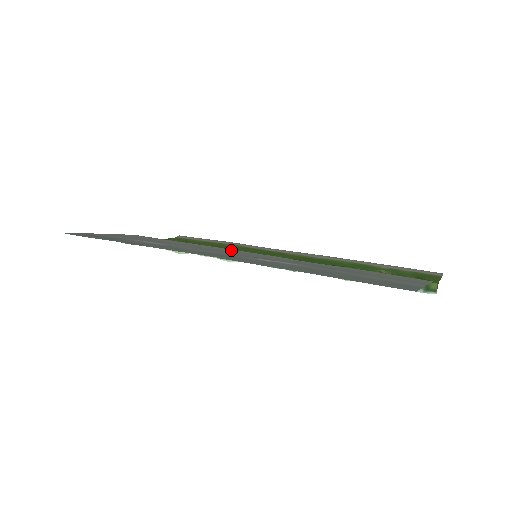
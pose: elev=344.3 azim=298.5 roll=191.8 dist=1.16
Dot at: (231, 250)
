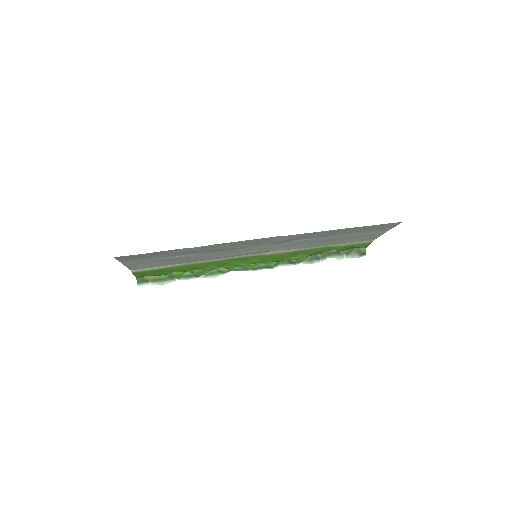
Dot at: (237, 255)
